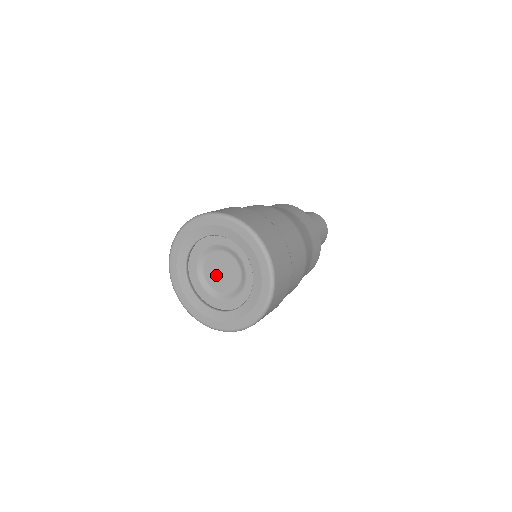
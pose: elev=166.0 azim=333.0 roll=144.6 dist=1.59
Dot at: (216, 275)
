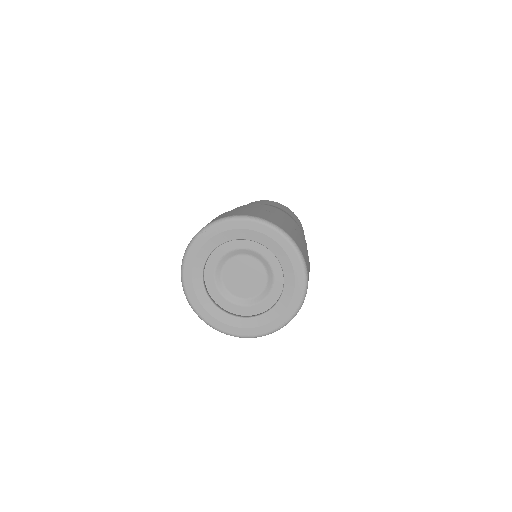
Dot at: (236, 276)
